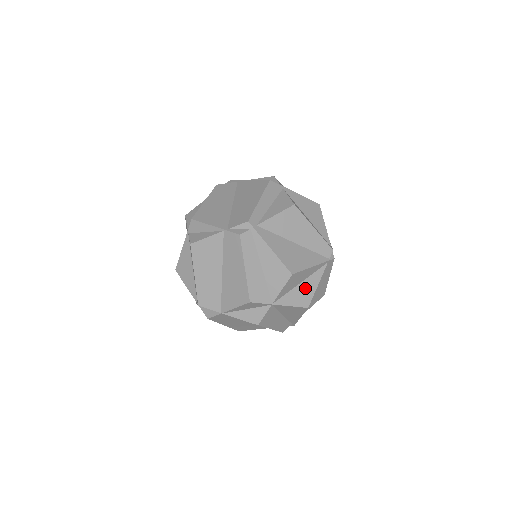
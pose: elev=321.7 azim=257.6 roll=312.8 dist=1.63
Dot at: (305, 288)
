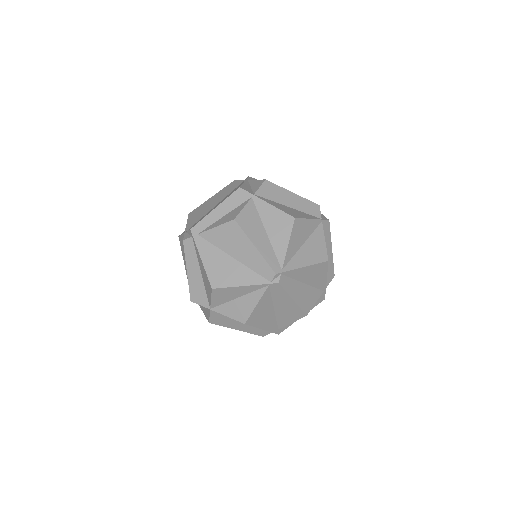
Dot at: (243, 304)
